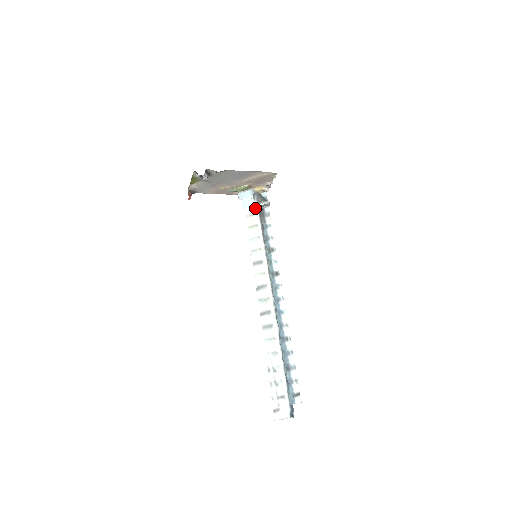
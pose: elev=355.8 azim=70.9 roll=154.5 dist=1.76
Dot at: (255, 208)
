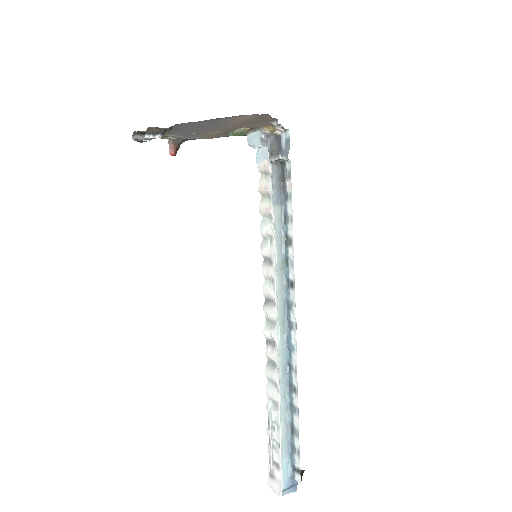
Dot at: (268, 163)
